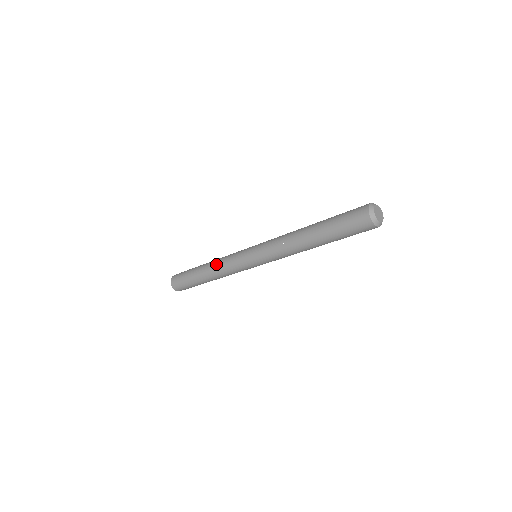
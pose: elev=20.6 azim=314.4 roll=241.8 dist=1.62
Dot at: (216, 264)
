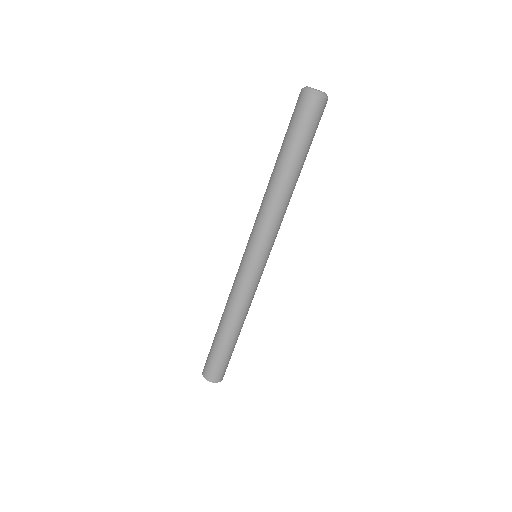
Dot at: (228, 304)
